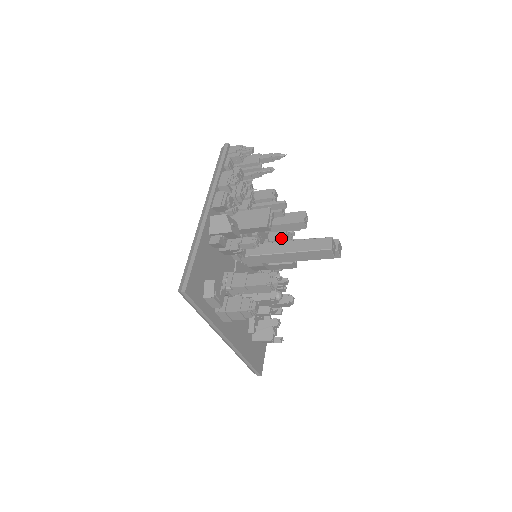
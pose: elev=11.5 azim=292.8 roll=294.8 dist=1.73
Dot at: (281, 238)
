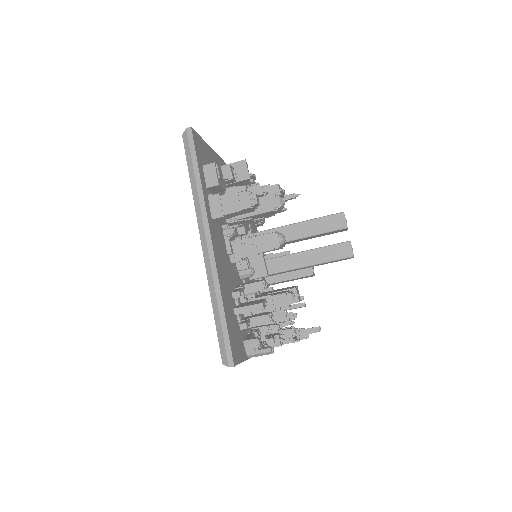
Dot at: occluded
